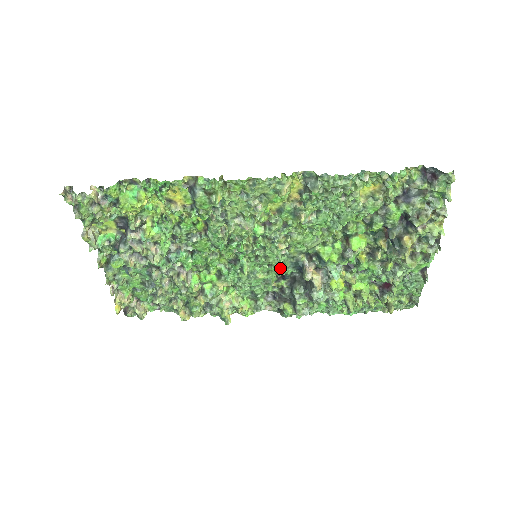
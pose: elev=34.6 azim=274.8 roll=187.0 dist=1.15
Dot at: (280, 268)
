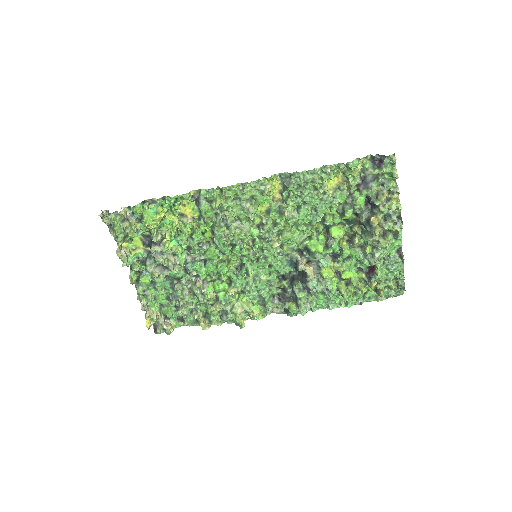
Dot at: (279, 268)
